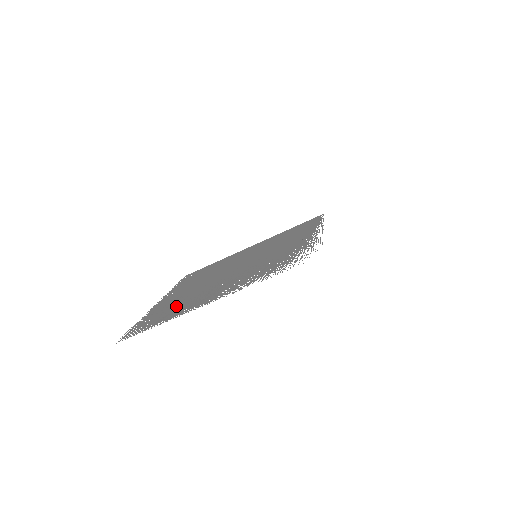
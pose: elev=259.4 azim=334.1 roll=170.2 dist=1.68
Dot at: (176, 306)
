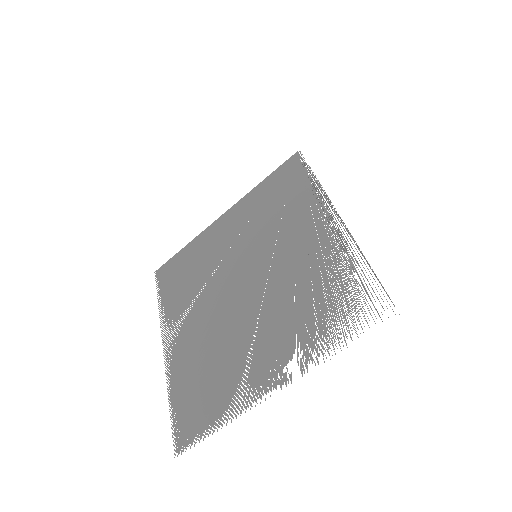
Dot at: (211, 377)
